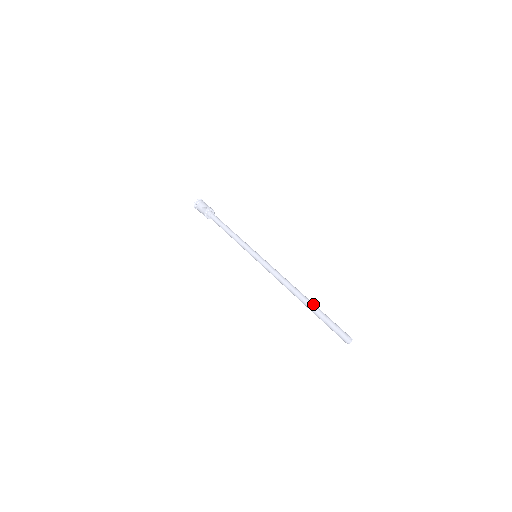
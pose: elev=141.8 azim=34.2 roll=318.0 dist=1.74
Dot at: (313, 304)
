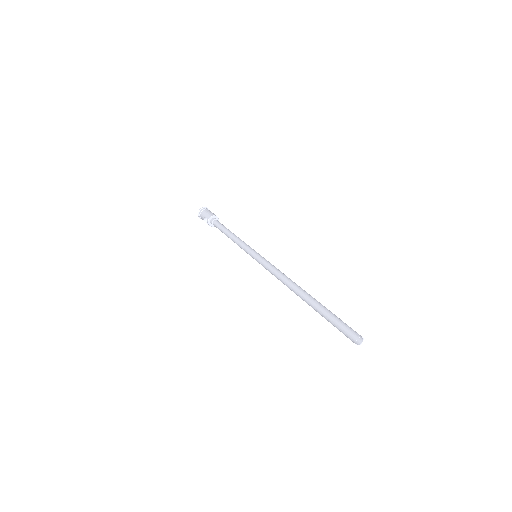
Dot at: (313, 302)
